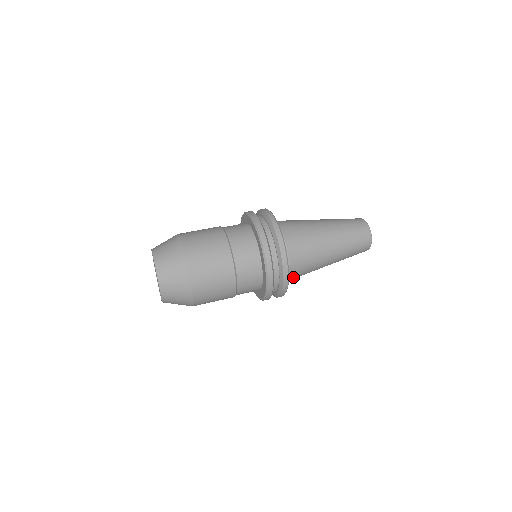
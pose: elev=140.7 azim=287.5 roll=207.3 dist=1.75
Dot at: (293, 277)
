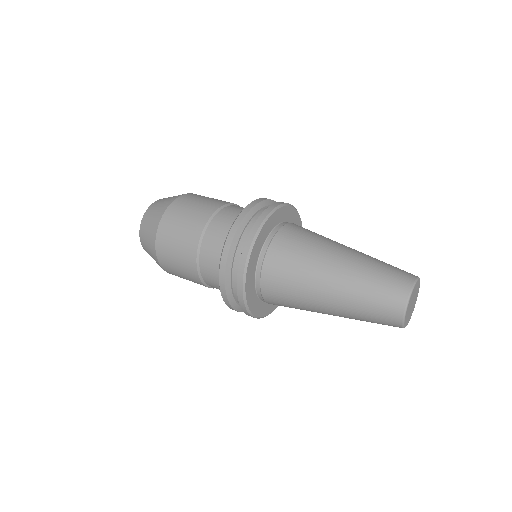
Dot at: (272, 267)
